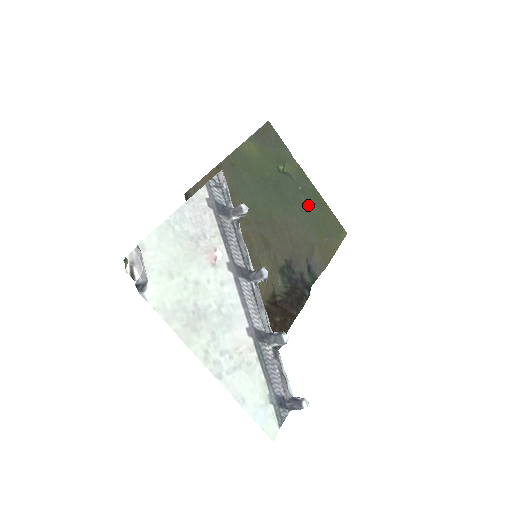
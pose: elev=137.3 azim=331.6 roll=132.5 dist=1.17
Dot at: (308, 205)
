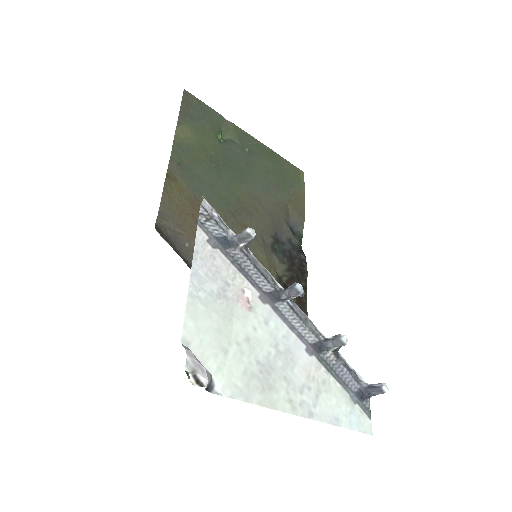
Dot at: (262, 164)
